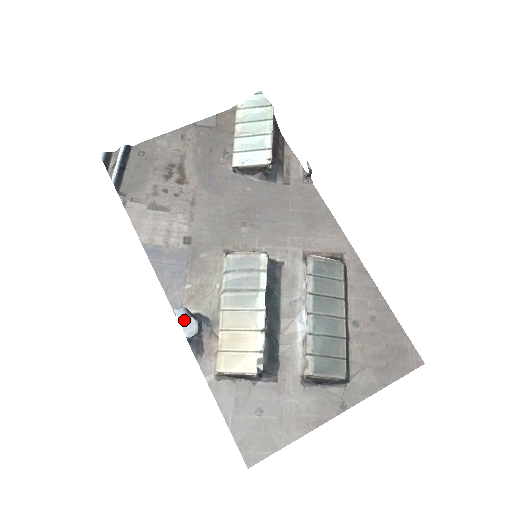
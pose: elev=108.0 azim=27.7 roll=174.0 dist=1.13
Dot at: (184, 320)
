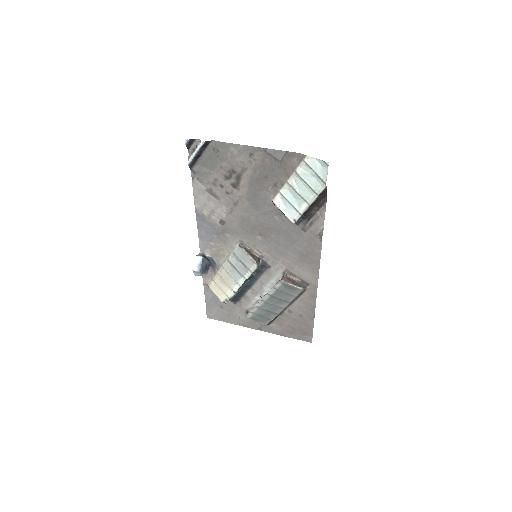
Dot at: (195, 271)
